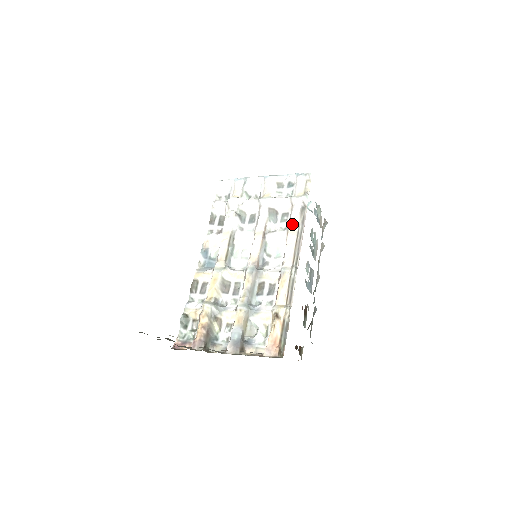
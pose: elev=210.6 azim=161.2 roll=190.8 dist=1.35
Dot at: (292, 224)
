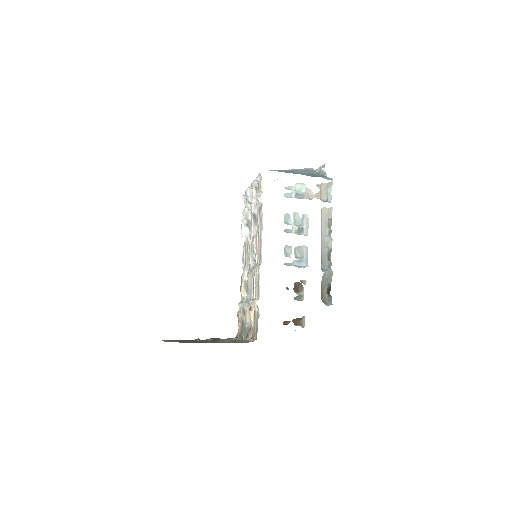
Dot at: (257, 225)
